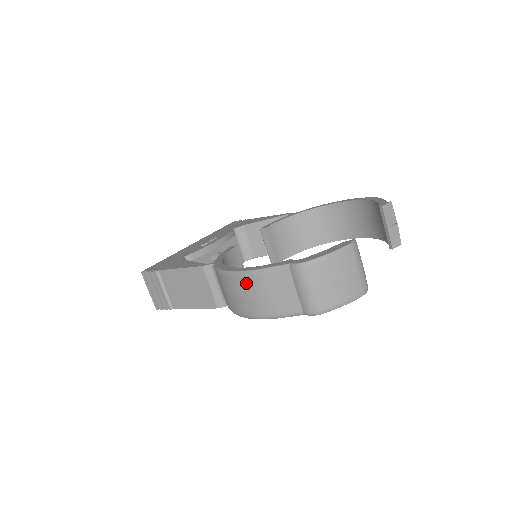
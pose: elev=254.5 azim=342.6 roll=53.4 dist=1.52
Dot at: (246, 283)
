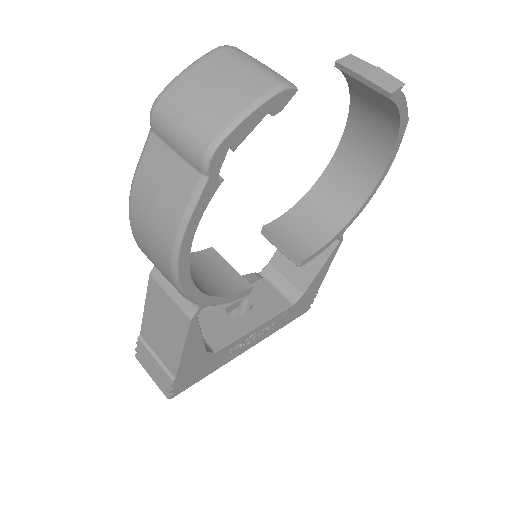
Dot at: (137, 211)
